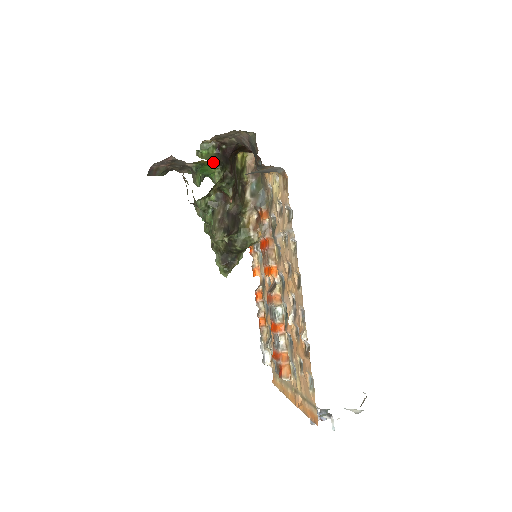
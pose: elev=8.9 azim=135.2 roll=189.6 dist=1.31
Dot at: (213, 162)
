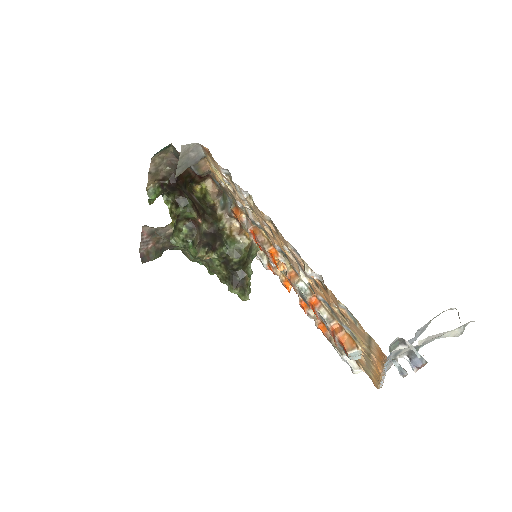
Dot at: occluded
